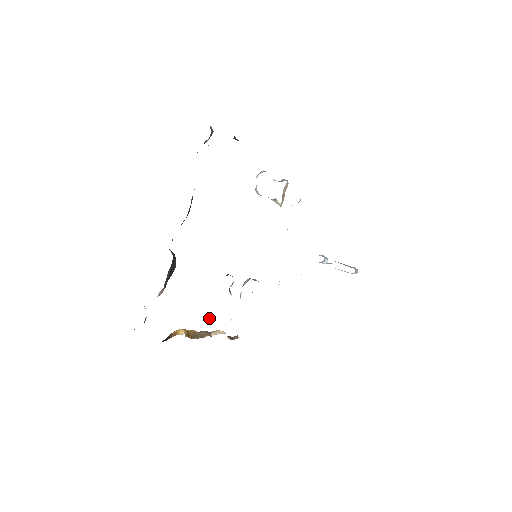
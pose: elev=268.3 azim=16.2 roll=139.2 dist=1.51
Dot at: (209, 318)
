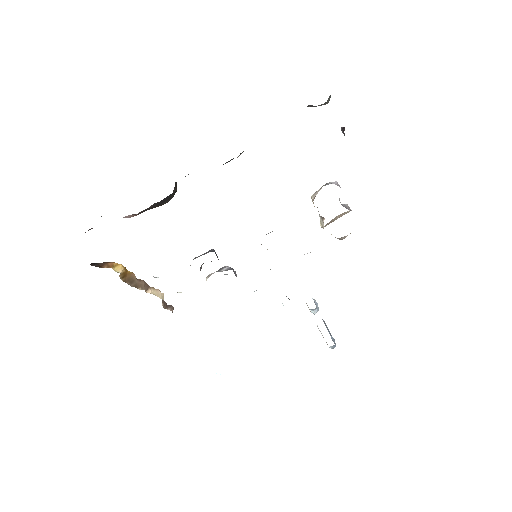
Dot at: (158, 277)
